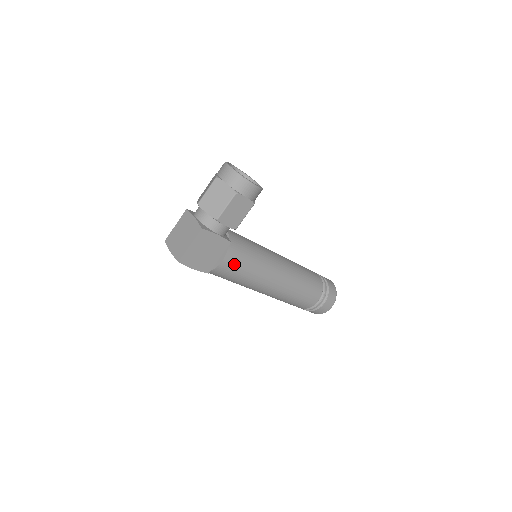
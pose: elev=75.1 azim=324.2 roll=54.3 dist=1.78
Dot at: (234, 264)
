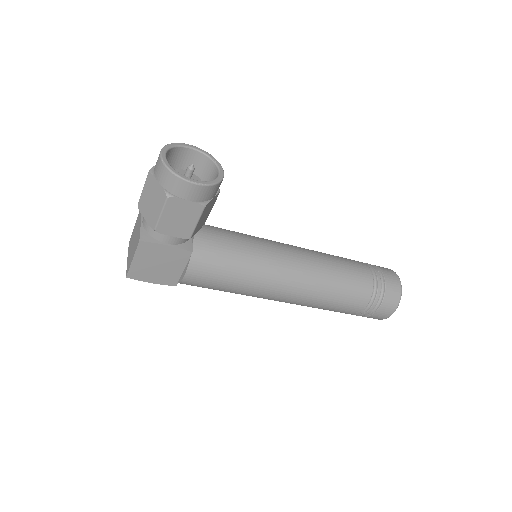
Dot at: (205, 277)
